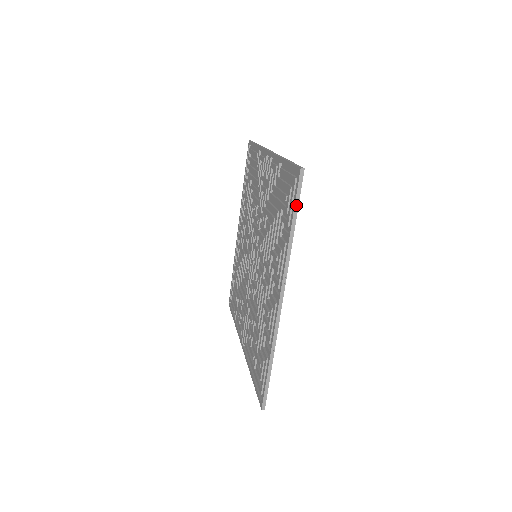
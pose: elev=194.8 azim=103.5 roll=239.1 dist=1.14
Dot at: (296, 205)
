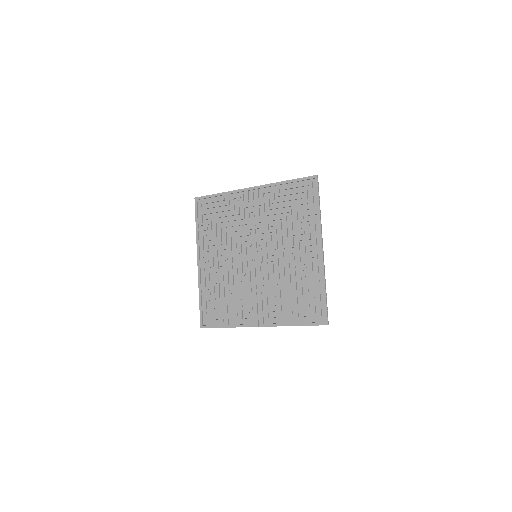
Dot at: occluded
